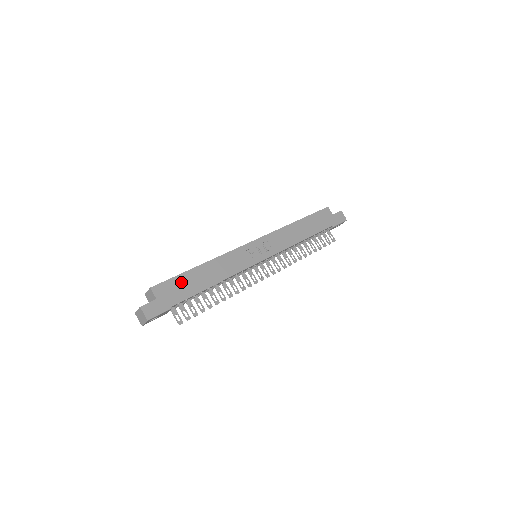
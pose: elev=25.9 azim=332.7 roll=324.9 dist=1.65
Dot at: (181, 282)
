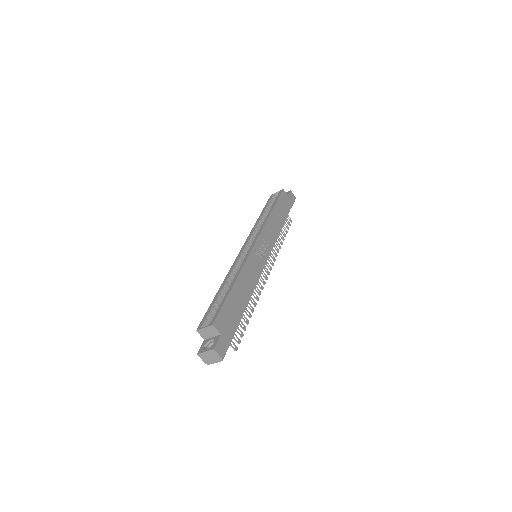
Dot at: (229, 308)
